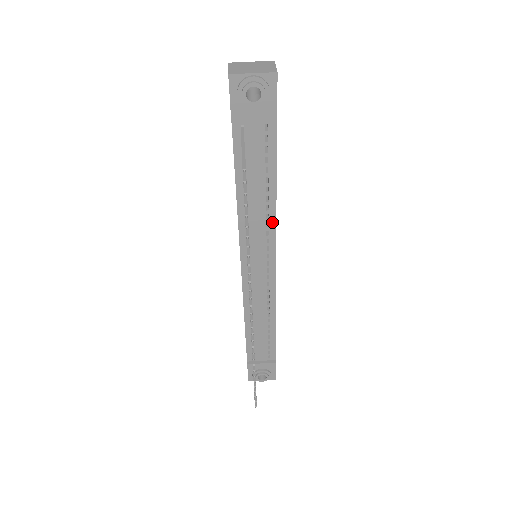
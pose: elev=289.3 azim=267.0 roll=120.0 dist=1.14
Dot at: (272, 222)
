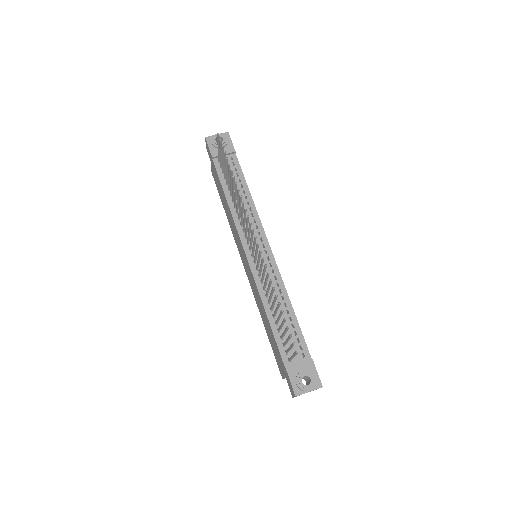
Dot at: (255, 213)
